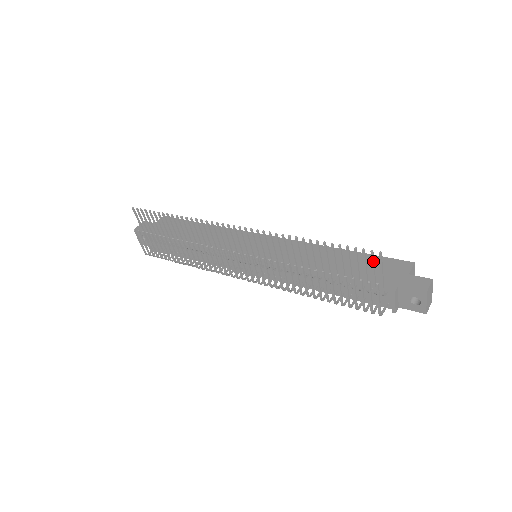
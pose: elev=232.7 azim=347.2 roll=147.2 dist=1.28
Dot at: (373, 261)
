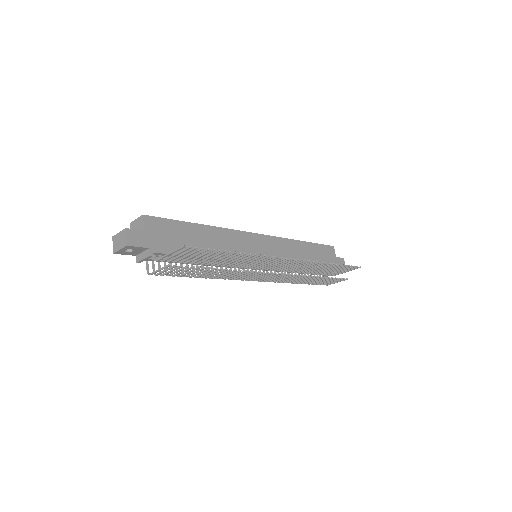
Dot at: (352, 269)
